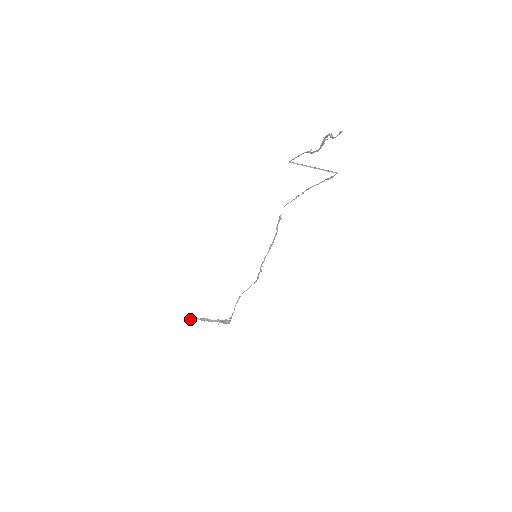
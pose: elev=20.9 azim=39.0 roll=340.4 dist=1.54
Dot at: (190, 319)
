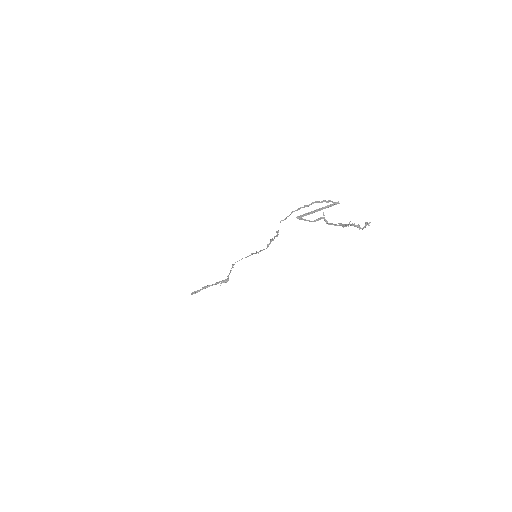
Dot at: occluded
